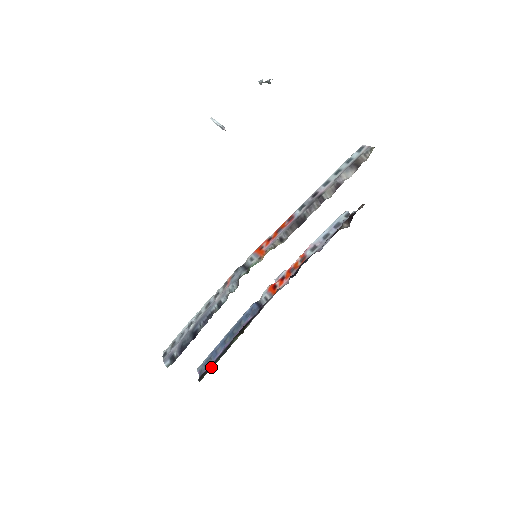
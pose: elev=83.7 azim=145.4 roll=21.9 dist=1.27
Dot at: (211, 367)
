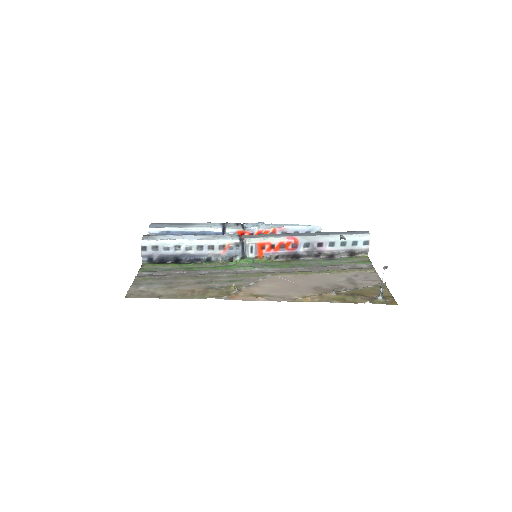
Dot at: occluded
